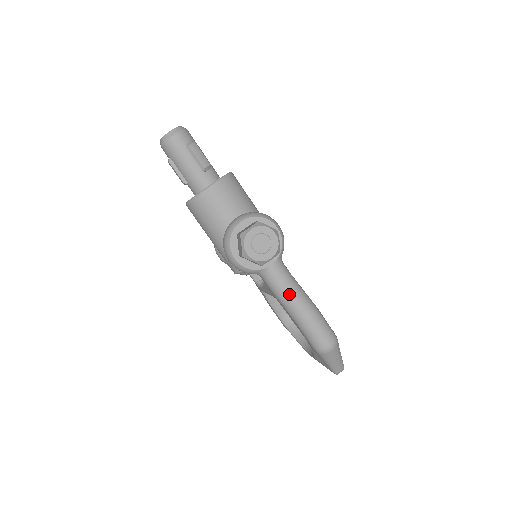
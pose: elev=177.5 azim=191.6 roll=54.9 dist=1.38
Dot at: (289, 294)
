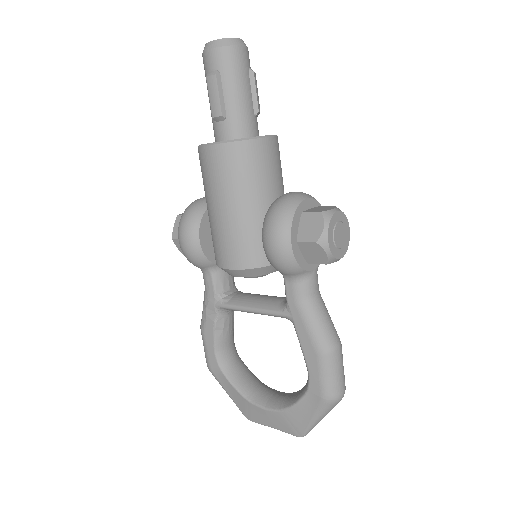
Dot at: (323, 314)
